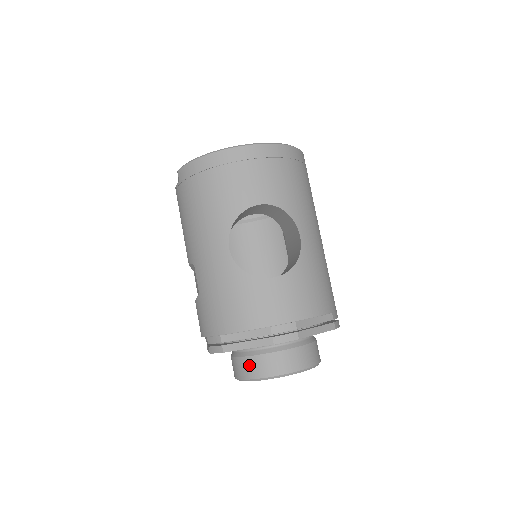
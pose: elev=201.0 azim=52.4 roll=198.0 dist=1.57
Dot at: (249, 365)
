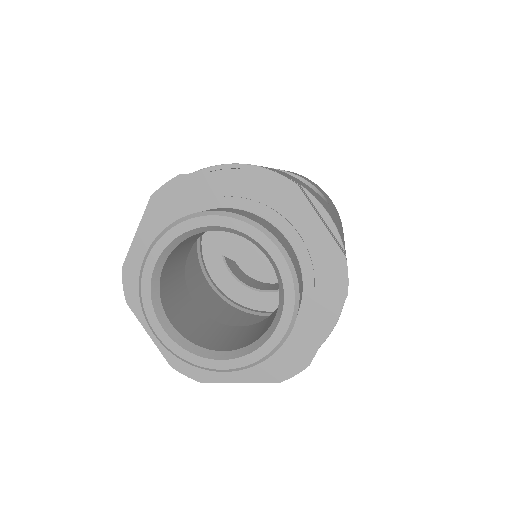
Dot at: occluded
